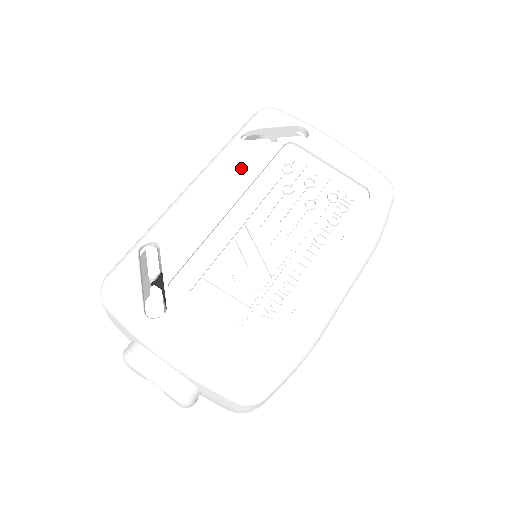
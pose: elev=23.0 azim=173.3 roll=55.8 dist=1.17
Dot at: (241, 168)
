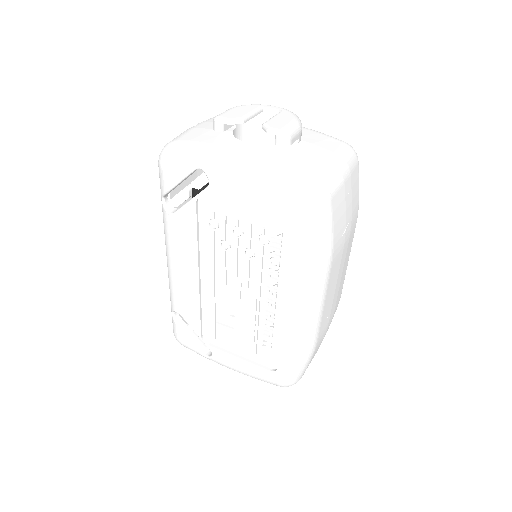
Dot at: (183, 241)
